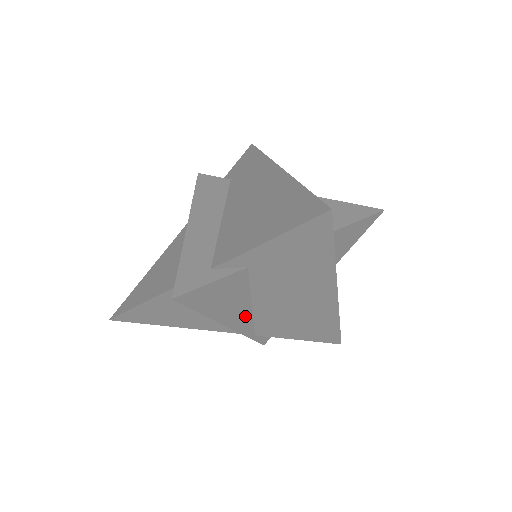
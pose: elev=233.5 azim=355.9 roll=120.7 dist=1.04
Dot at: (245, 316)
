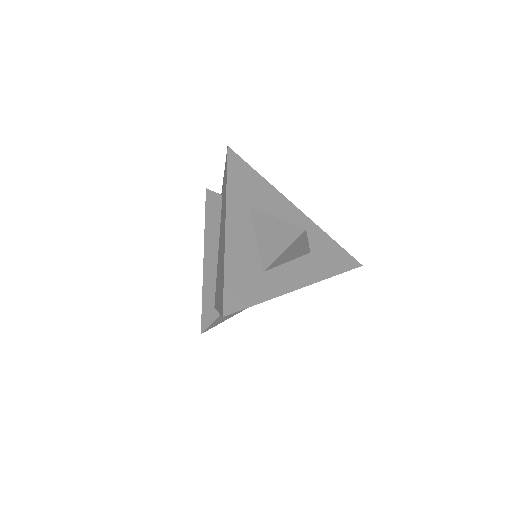
Dot at: occluded
